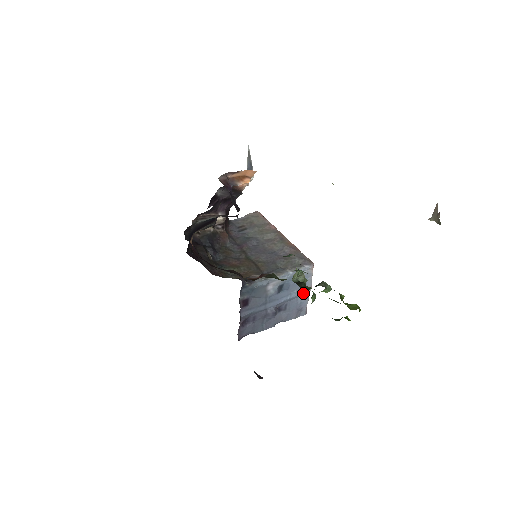
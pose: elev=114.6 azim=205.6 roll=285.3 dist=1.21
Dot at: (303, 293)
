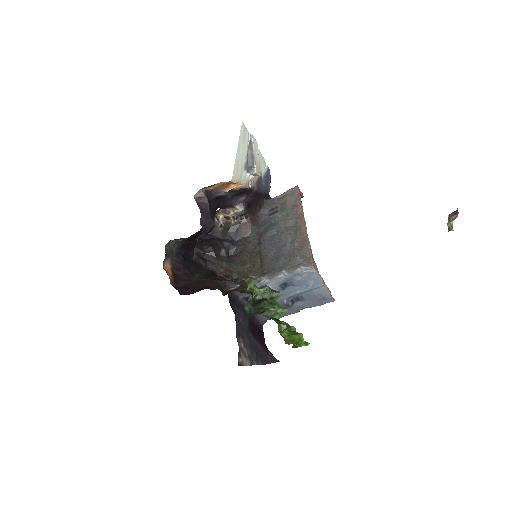
Dot at: (315, 287)
